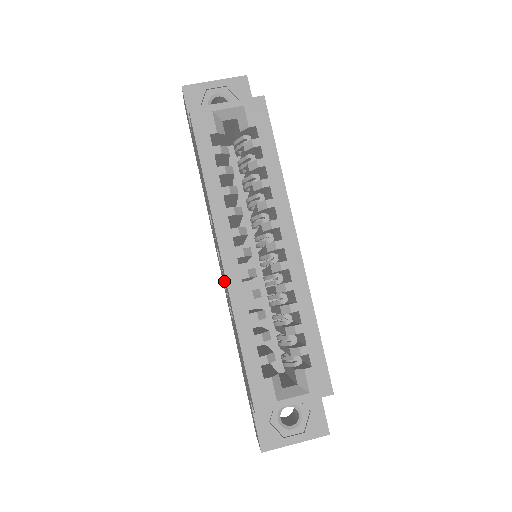
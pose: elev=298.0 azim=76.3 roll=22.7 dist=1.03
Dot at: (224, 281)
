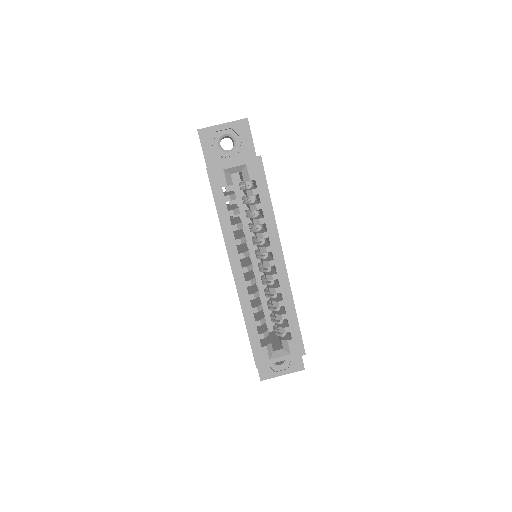
Dot at: occluded
